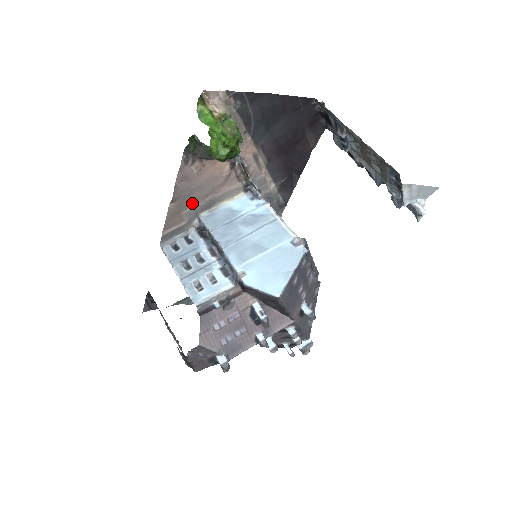
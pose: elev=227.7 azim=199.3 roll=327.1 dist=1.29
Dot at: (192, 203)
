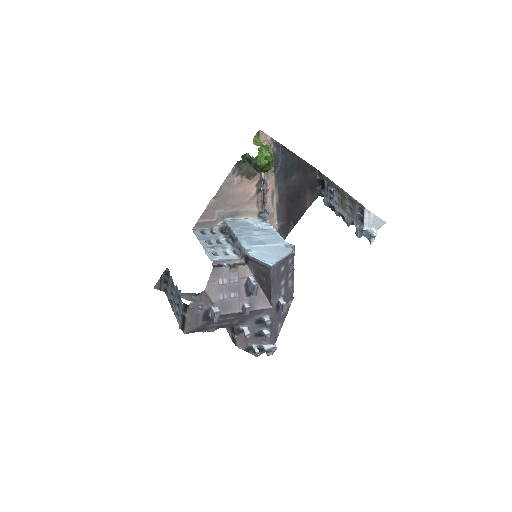
Dot at: (224, 207)
